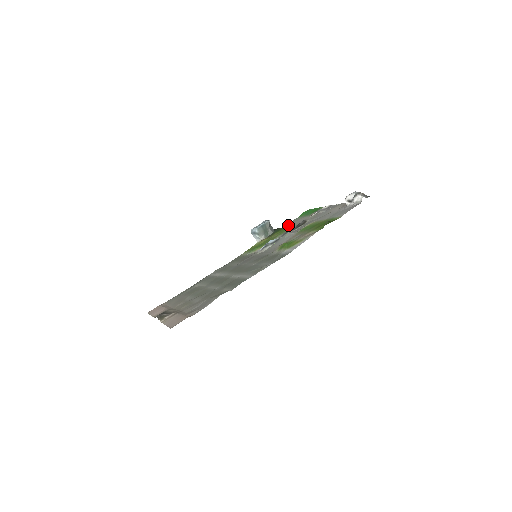
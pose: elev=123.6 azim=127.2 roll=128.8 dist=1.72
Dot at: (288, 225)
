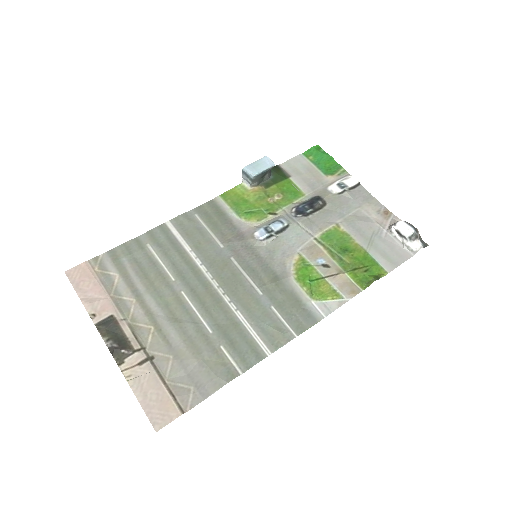
Dot at: (291, 173)
